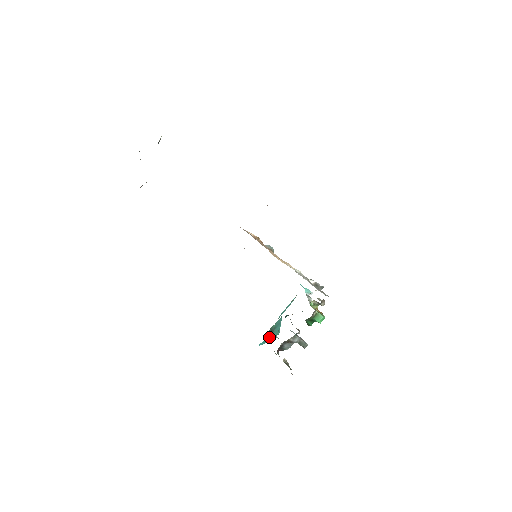
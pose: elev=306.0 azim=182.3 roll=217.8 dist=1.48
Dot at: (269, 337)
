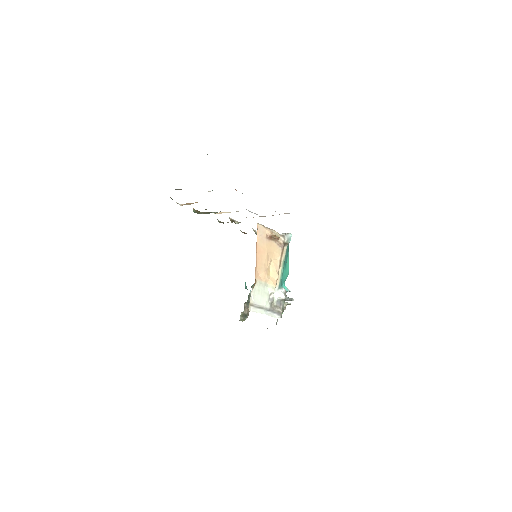
Dot at: occluded
